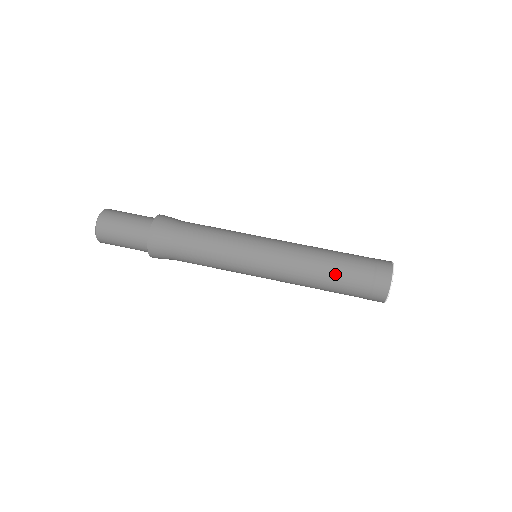
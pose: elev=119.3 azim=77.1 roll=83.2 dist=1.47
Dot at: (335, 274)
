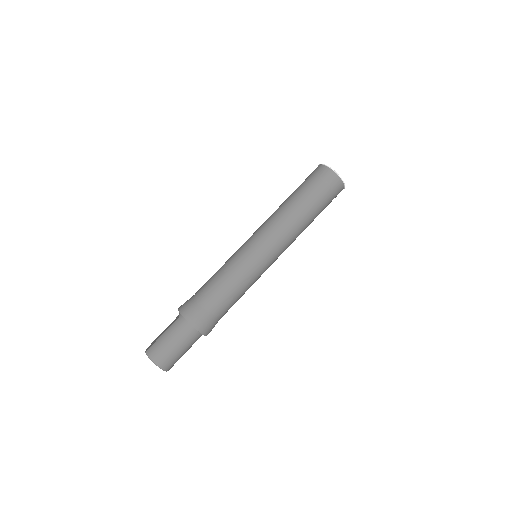
Dot at: (314, 215)
